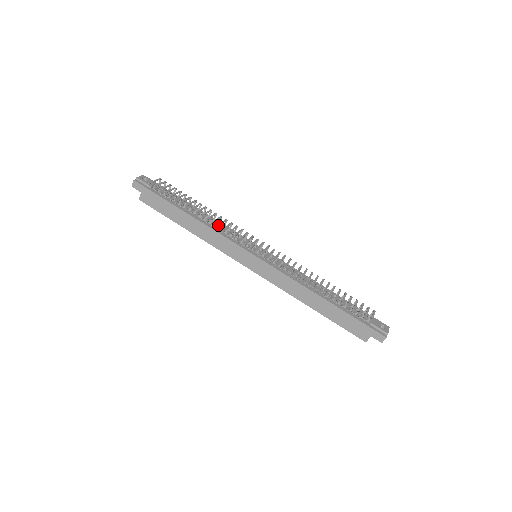
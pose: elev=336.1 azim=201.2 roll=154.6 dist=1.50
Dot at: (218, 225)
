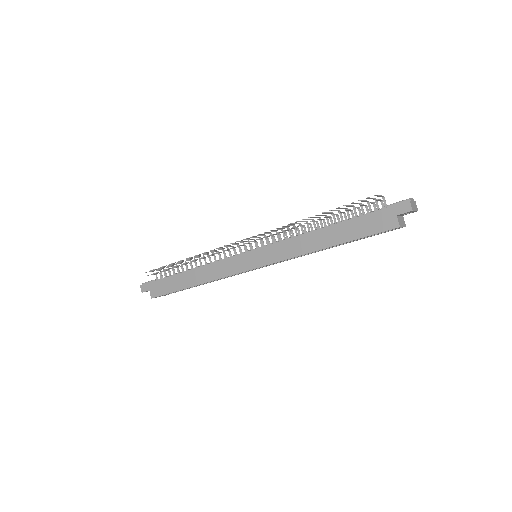
Dot at: (205, 252)
